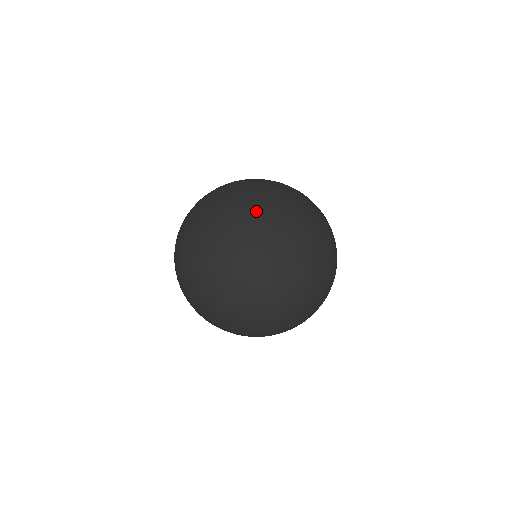
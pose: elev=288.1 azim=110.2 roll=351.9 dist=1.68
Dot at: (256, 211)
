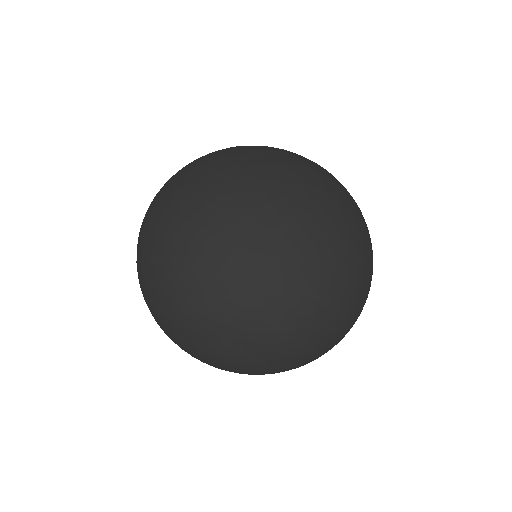
Dot at: (271, 185)
